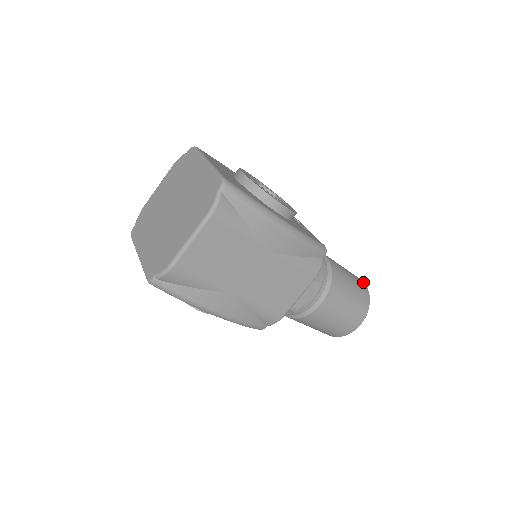
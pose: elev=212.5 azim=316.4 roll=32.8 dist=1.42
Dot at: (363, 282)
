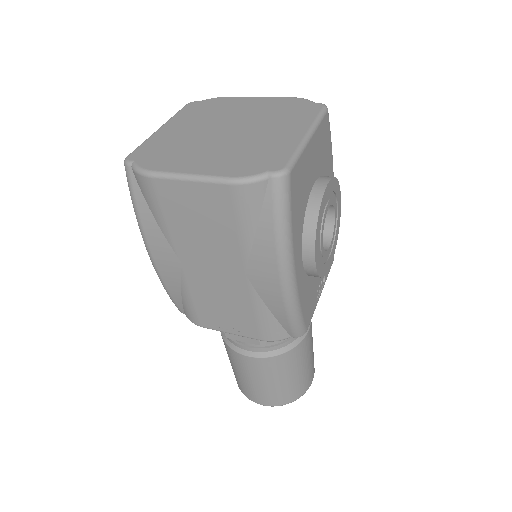
Dot at: (311, 382)
